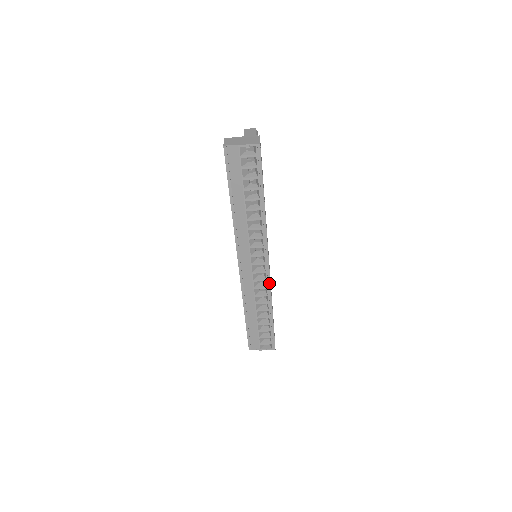
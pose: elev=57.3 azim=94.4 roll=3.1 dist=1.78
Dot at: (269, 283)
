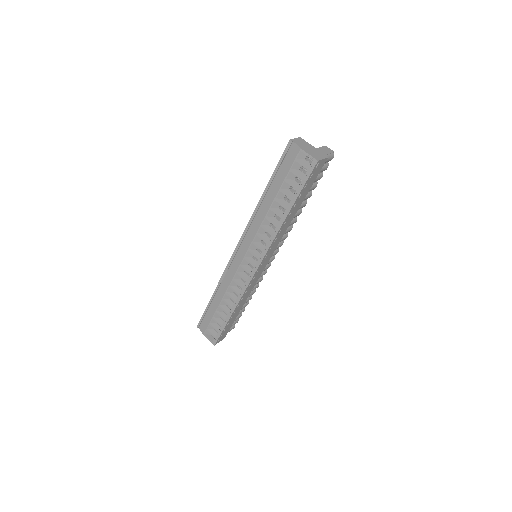
Dot at: (247, 285)
